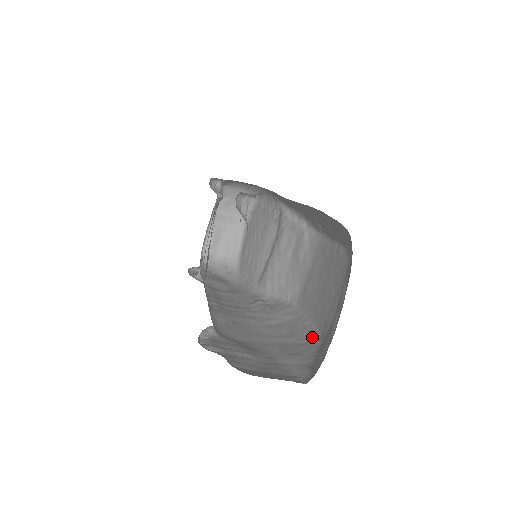
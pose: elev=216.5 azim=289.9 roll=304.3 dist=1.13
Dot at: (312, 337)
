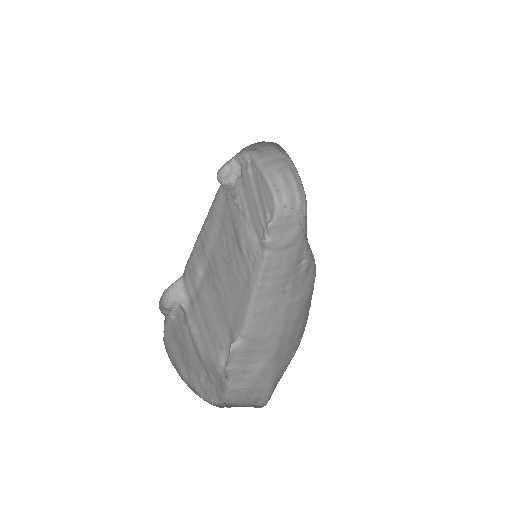
Dot at: (303, 330)
